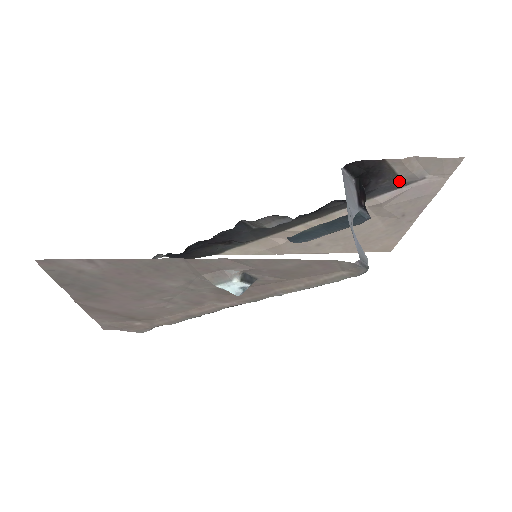
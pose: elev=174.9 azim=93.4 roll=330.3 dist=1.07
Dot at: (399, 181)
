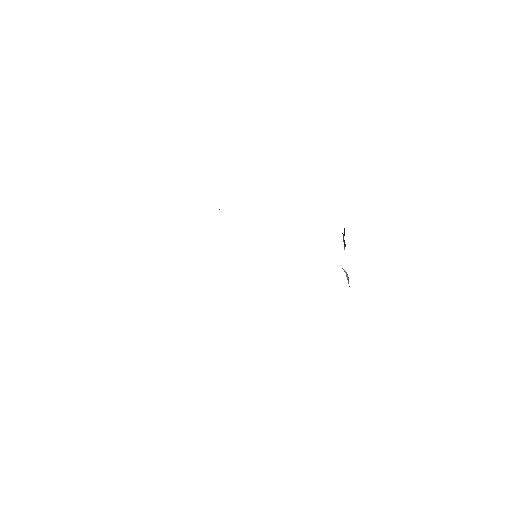
Dot at: occluded
